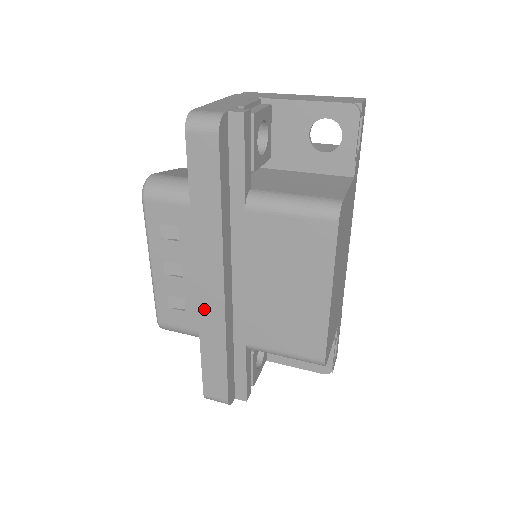
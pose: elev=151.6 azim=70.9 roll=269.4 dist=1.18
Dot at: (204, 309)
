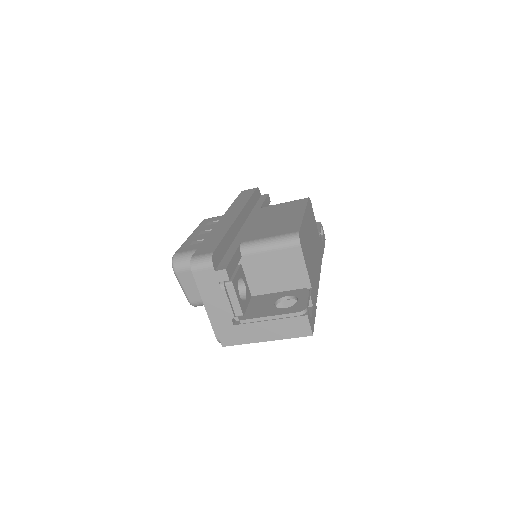
Dot at: (221, 223)
